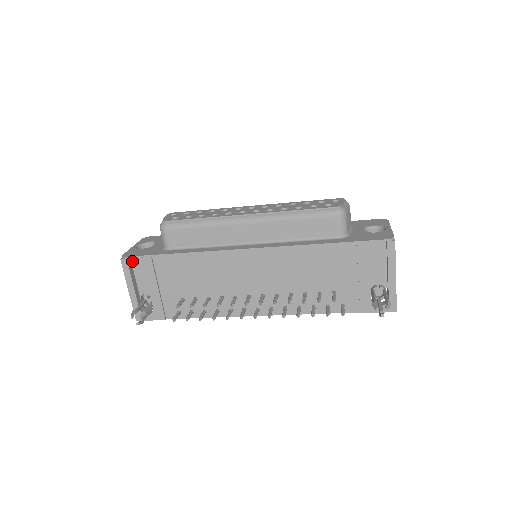
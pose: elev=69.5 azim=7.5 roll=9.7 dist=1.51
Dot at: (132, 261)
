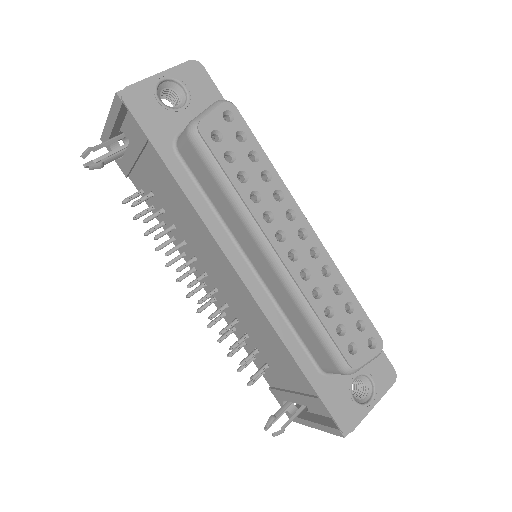
Dot at: occluded
